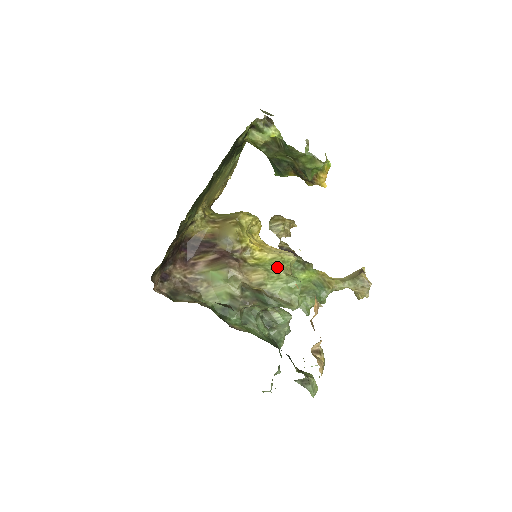
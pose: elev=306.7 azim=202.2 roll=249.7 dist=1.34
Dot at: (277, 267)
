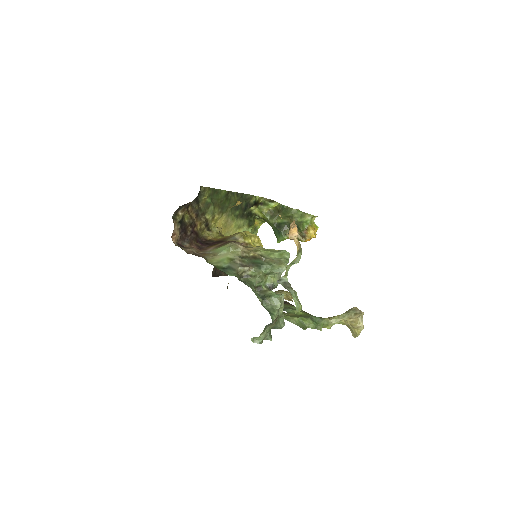
Dot at: (271, 249)
